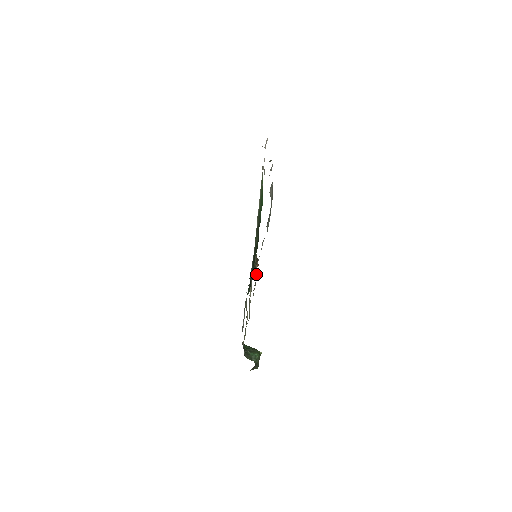
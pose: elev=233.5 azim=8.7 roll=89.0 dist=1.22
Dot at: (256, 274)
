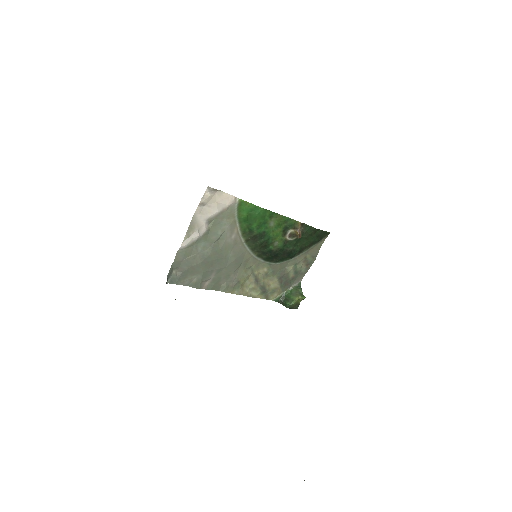
Dot at: (223, 289)
